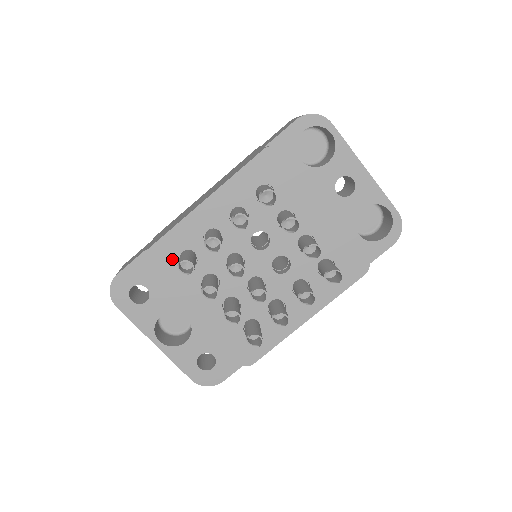
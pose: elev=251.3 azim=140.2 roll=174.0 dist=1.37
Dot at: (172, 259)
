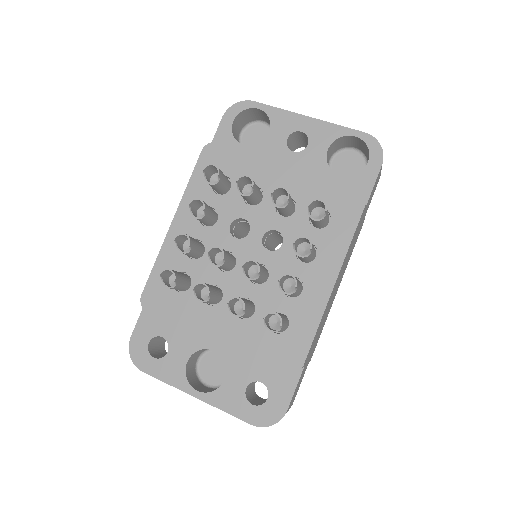
Dot at: (167, 290)
